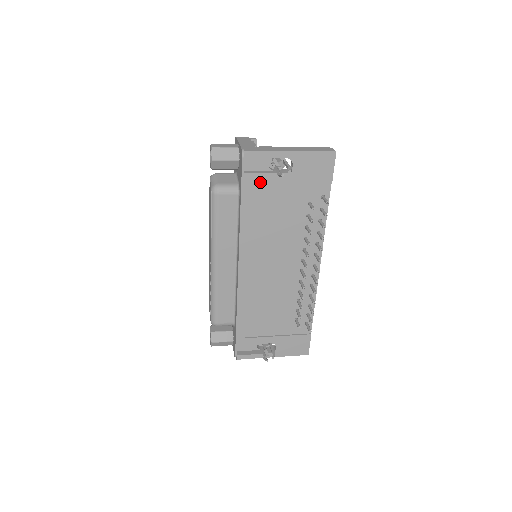
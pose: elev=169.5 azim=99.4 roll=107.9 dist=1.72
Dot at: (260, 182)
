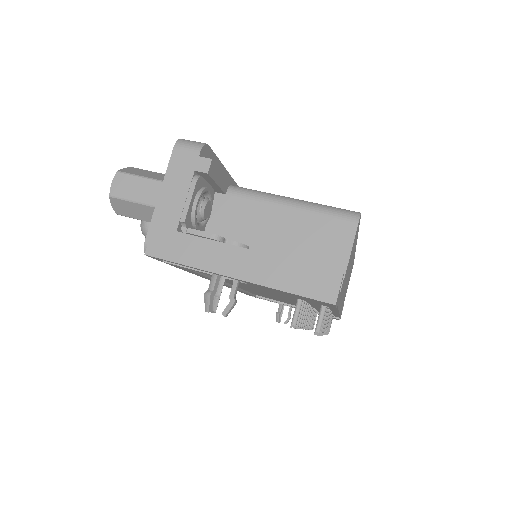
Dot at: occluded
